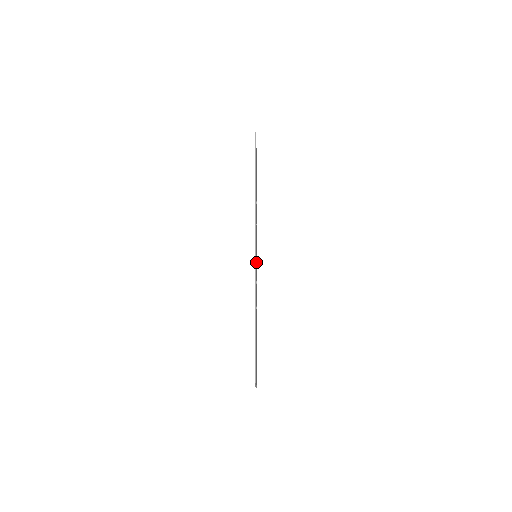
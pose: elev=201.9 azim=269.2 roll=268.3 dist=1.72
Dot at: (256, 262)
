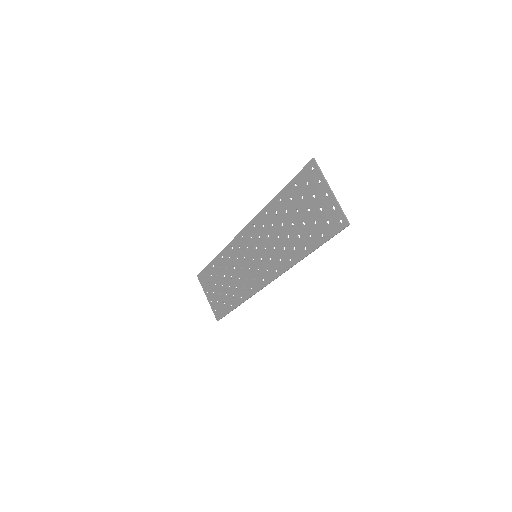
Dot at: (256, 269)
